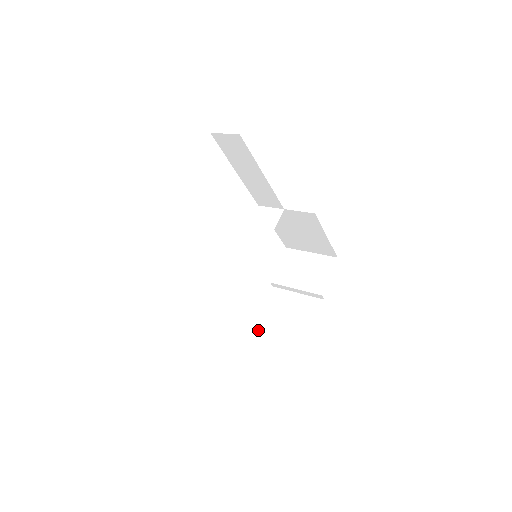
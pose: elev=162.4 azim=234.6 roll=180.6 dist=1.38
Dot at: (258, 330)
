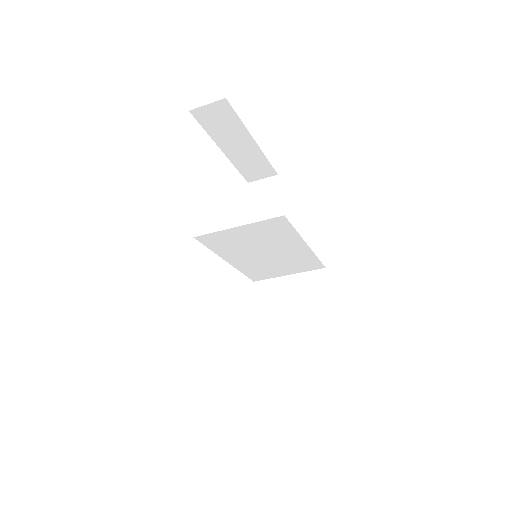
Dot at: occluded
